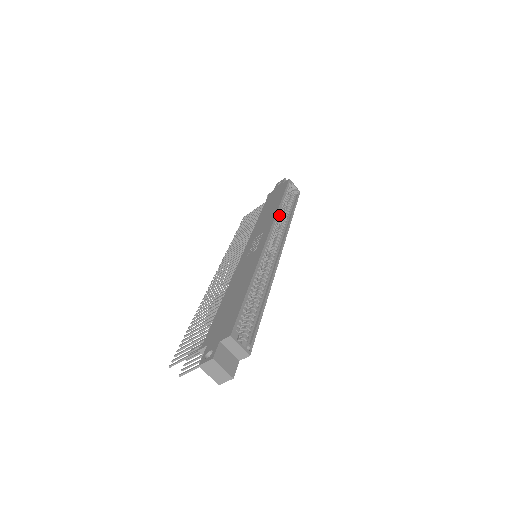
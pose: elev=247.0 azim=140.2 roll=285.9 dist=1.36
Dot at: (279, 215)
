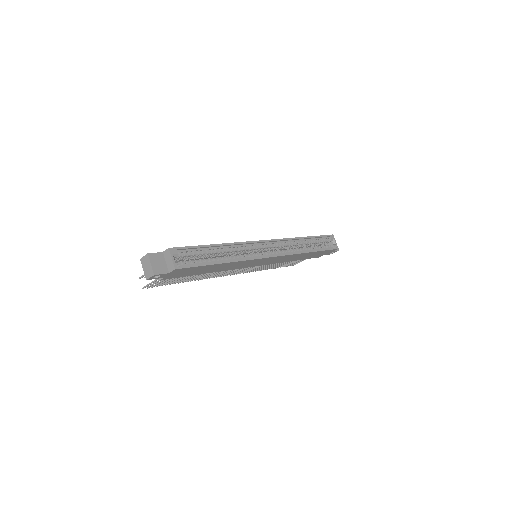
Dot at: (296, 242)
